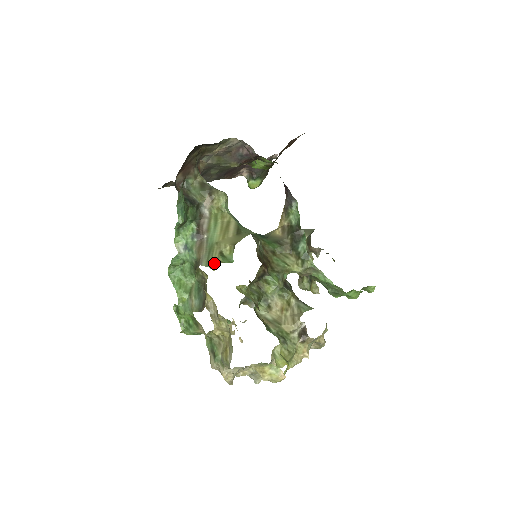
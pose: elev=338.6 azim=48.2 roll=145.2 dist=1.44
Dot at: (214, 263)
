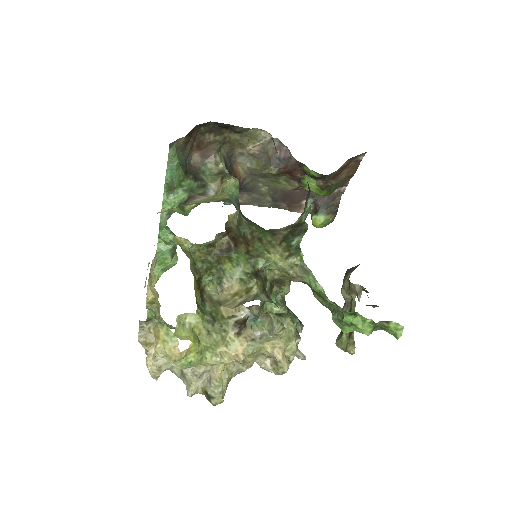
Dot at: (165, 210)
